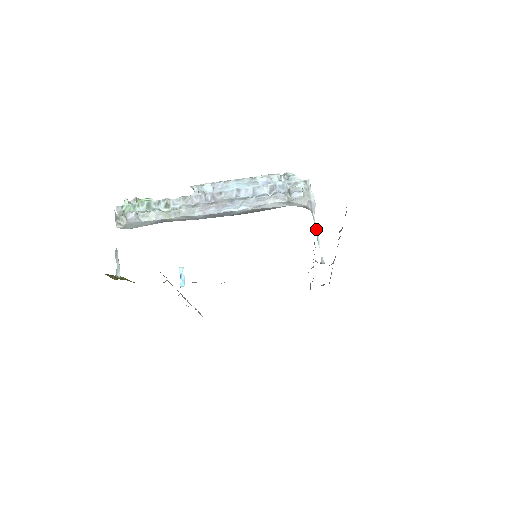
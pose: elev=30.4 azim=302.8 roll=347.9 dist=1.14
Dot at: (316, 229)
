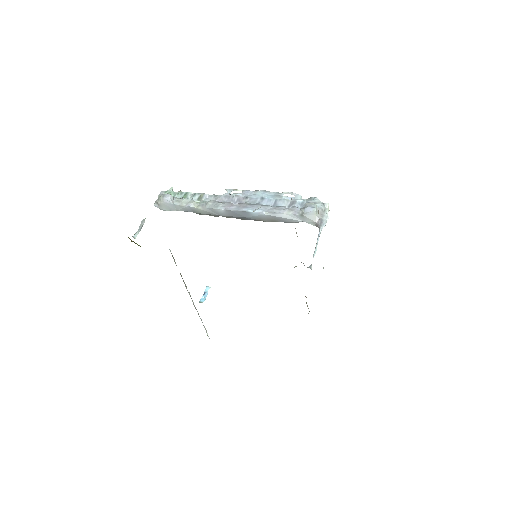
Dot at: (317, 242)
